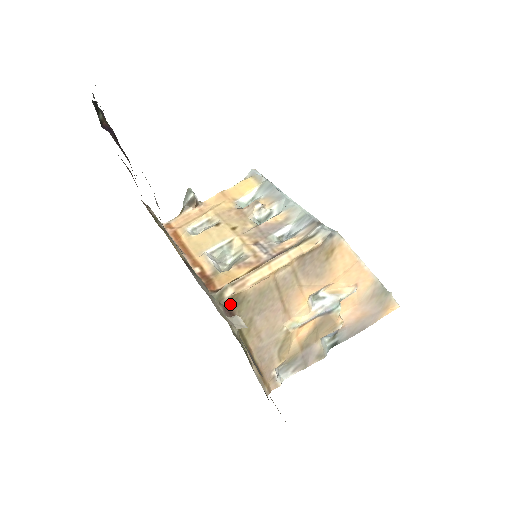
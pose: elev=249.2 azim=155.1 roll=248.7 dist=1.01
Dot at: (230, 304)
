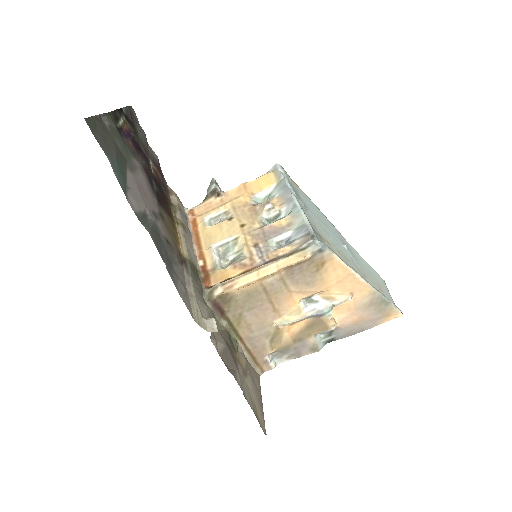
Dot at: (219, 301)
